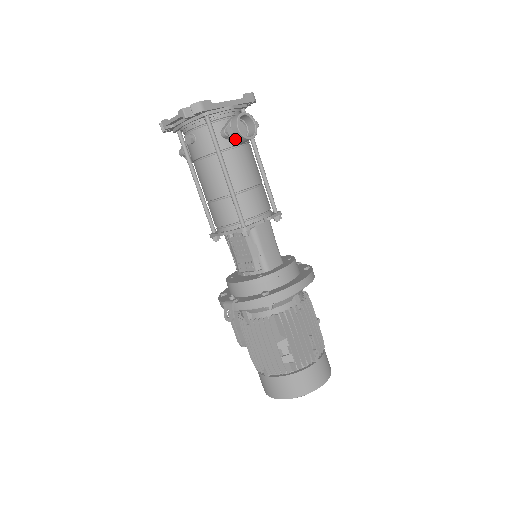
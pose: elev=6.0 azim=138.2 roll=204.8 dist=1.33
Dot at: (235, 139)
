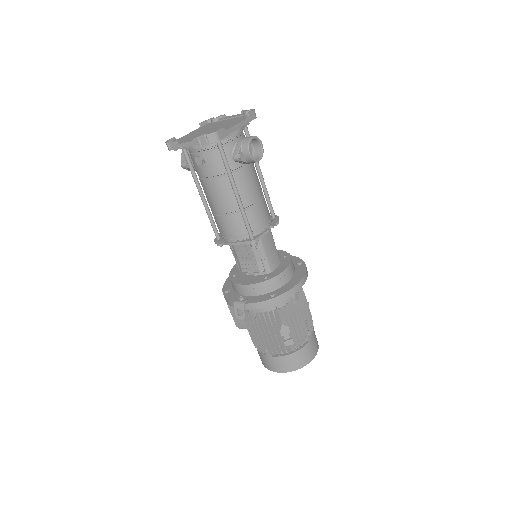
Dot at: (245, 162)
